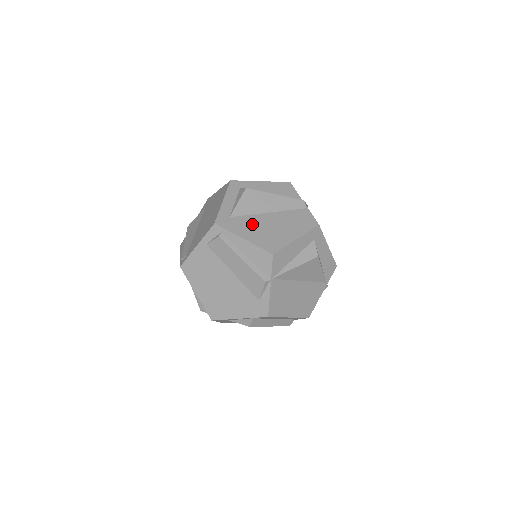
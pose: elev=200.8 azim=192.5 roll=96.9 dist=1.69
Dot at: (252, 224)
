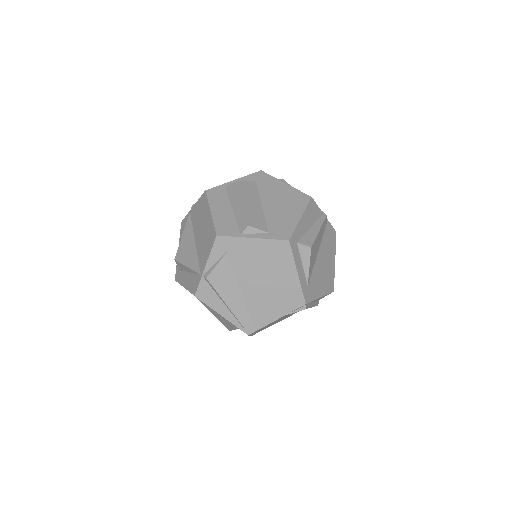
Dot at: (318, 277)
